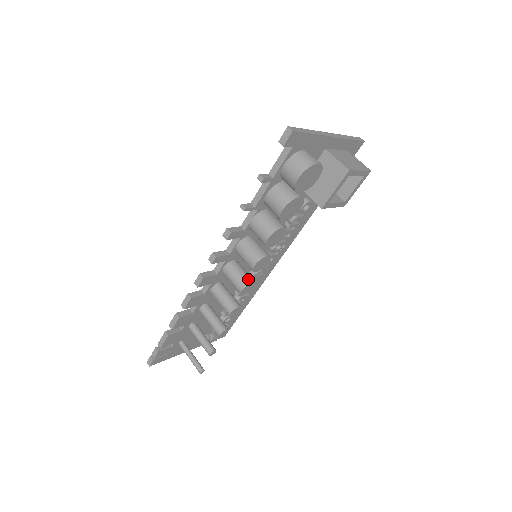
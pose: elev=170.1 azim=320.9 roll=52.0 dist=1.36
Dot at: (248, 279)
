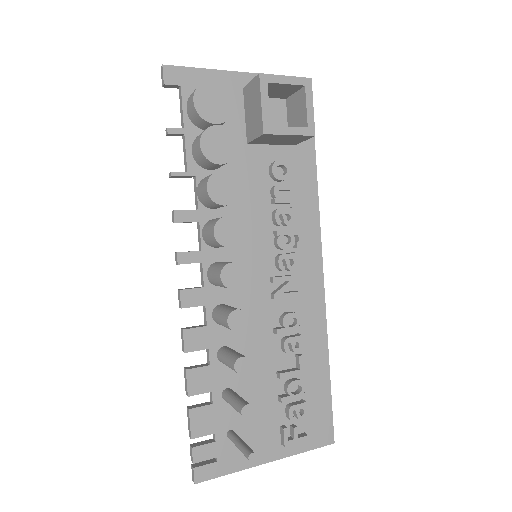
Dot at: (226, 263)
